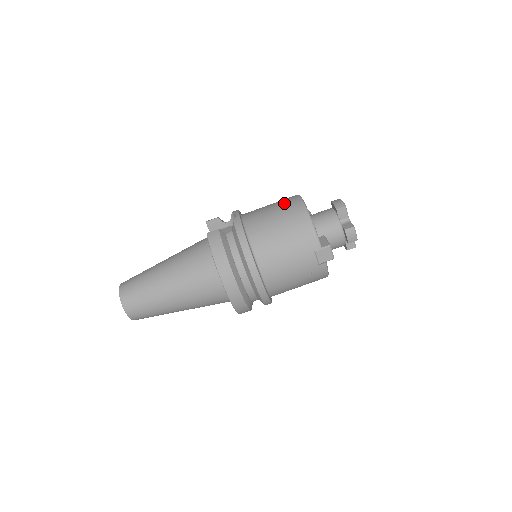
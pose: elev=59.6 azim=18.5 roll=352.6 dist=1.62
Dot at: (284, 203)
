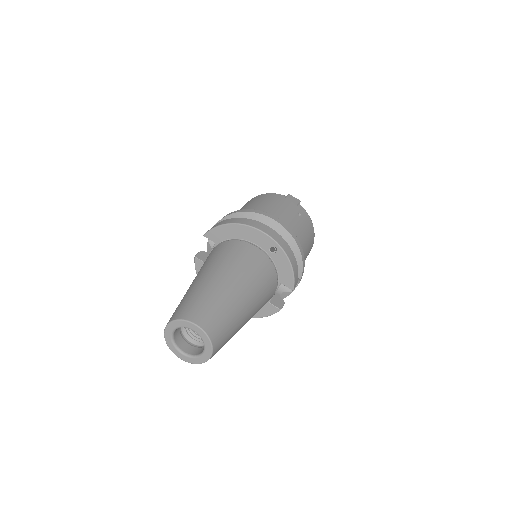
Dot at: occluded
